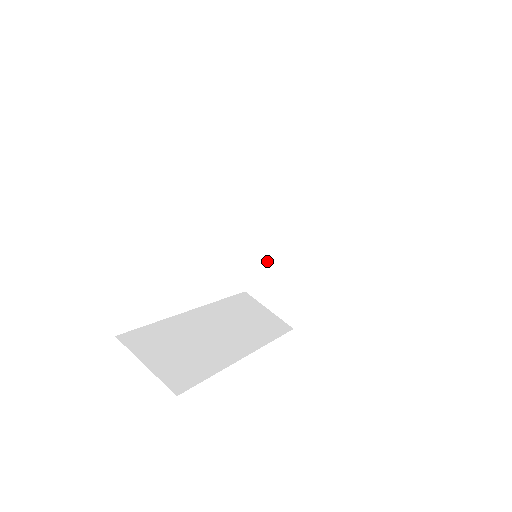
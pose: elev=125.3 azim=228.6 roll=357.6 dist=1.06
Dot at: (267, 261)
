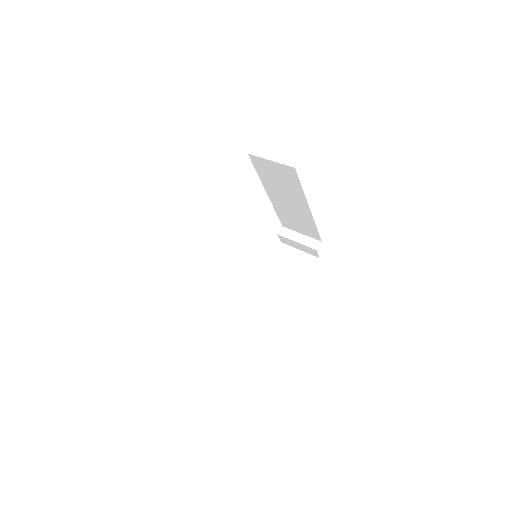
Dot at: (247, 301)
